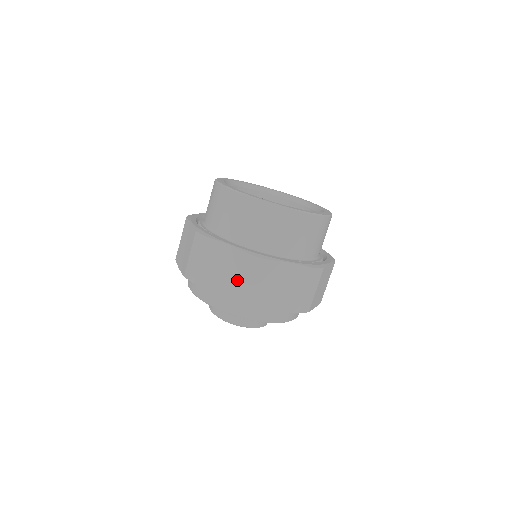
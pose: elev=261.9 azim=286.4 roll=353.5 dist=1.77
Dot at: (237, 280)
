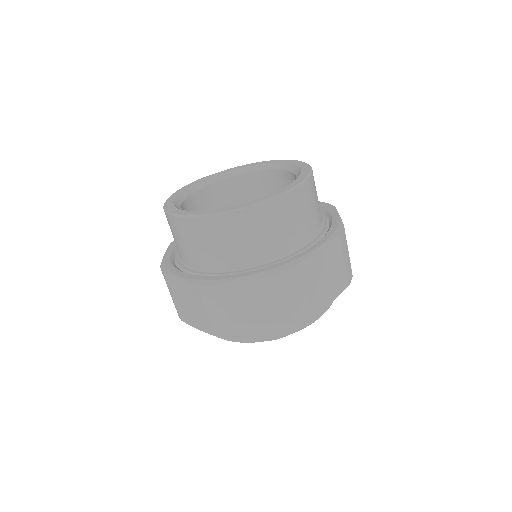
Dot at: (281, 304)
